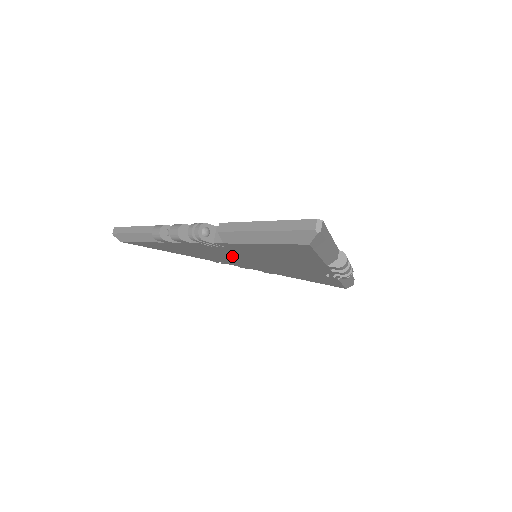
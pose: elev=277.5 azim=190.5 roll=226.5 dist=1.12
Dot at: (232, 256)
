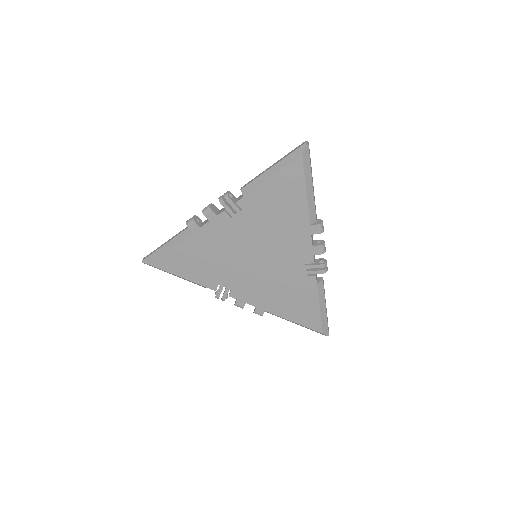
Dot at: (240, 248)
